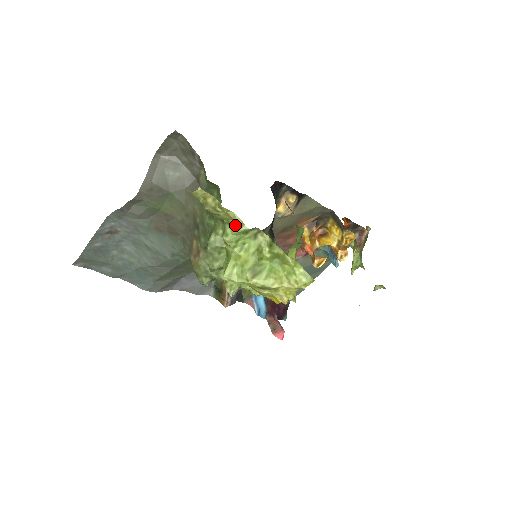
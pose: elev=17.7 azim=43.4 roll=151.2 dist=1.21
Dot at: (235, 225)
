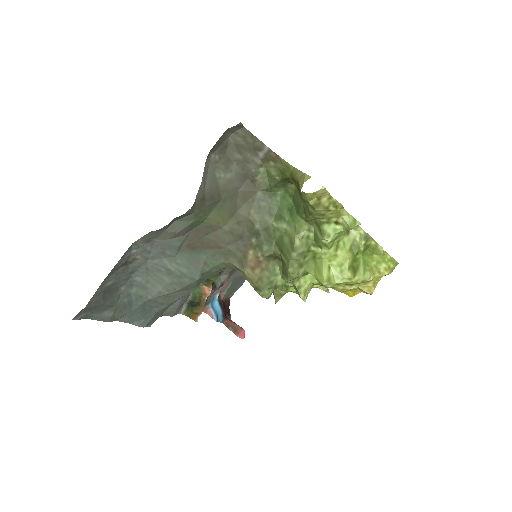
Dot at: (348, 223)
